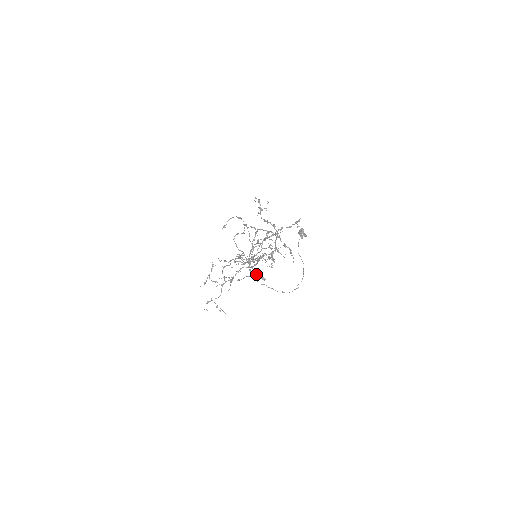
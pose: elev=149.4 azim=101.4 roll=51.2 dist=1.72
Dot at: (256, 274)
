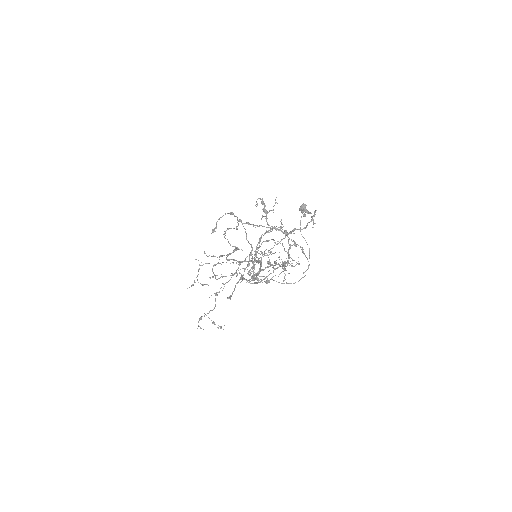
Dot at: (258, 278)
